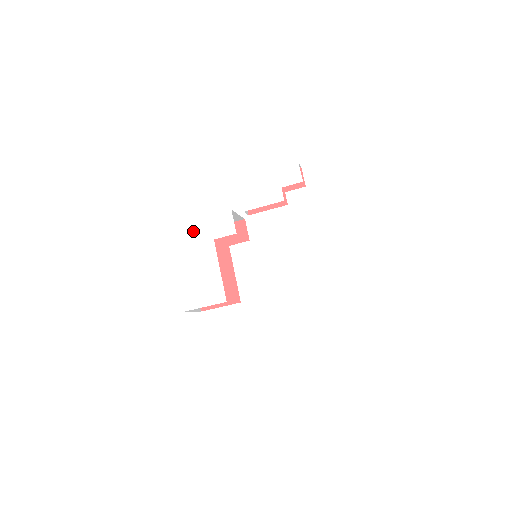
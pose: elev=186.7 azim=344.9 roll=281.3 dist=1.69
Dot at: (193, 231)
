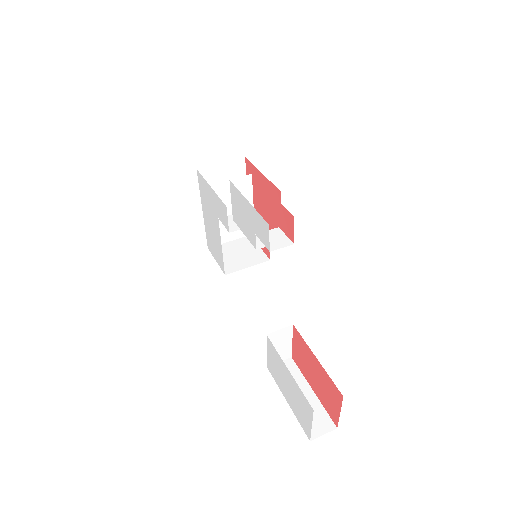
Dot at: (208, 193)
